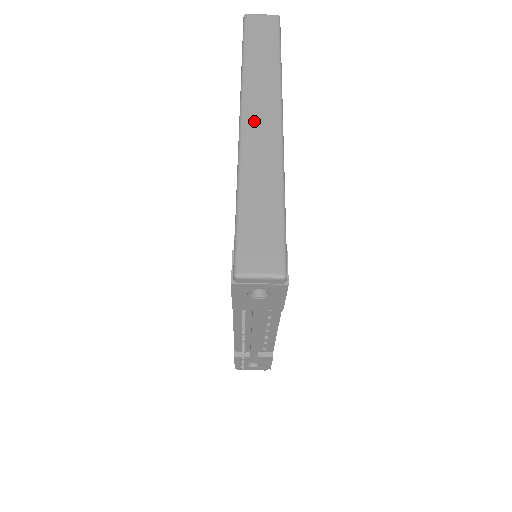
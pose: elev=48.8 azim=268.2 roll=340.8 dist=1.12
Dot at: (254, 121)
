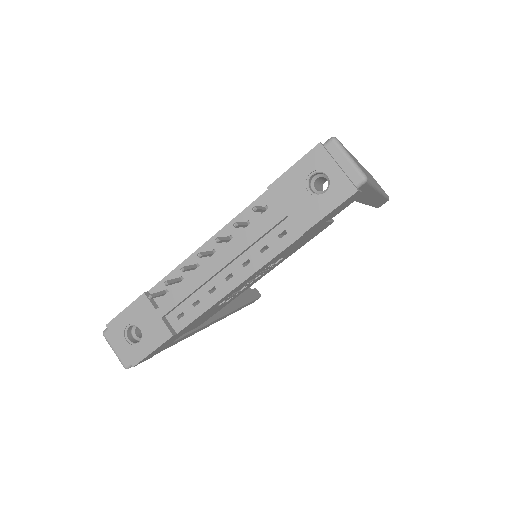
Dot at: (367, 172)
